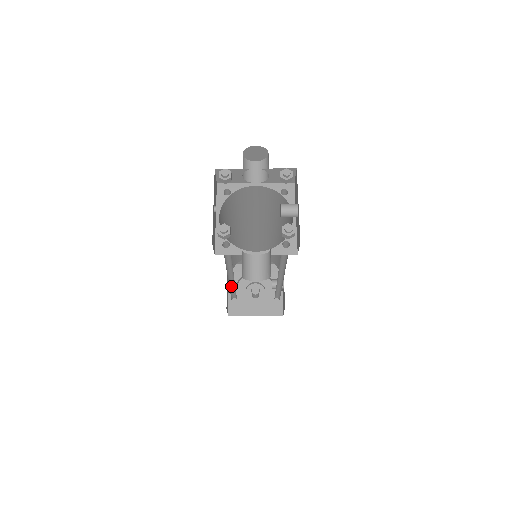
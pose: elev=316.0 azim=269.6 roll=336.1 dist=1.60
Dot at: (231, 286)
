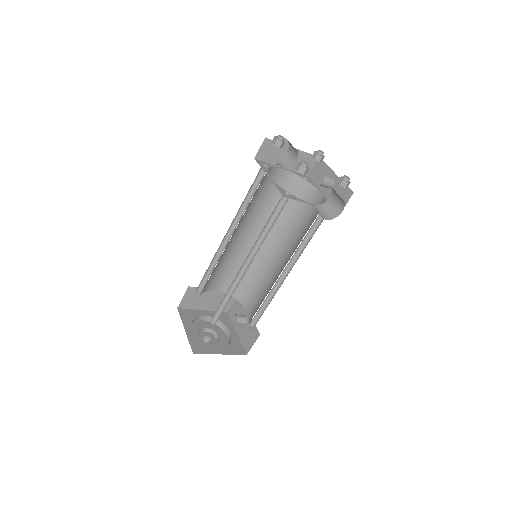
Dot at: (227, 291)
